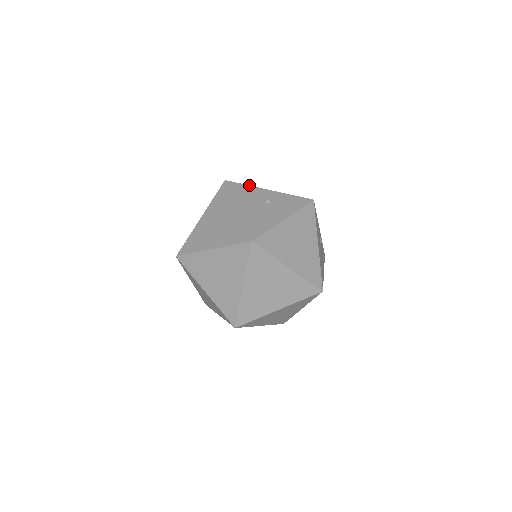
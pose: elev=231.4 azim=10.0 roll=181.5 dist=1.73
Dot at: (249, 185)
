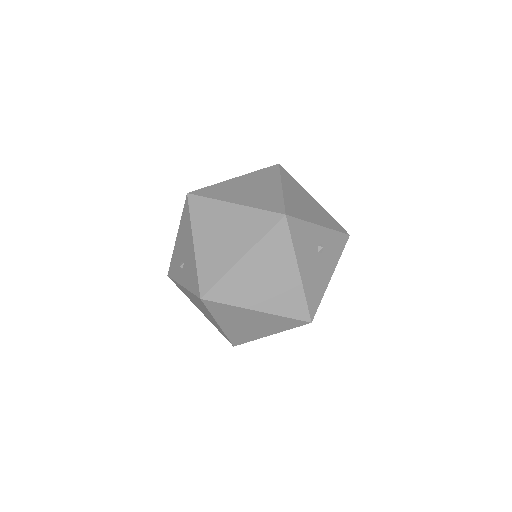
Dot at: (306, 221)
